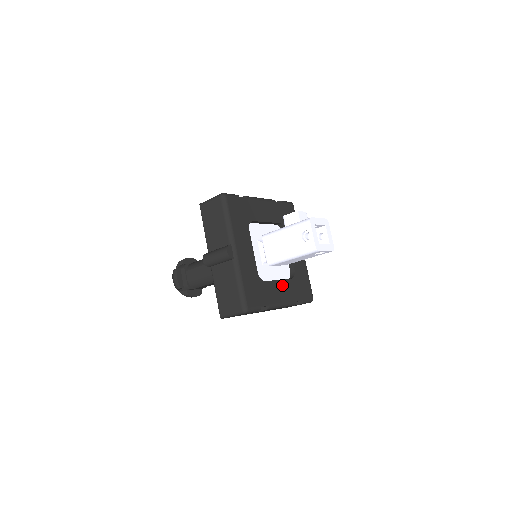
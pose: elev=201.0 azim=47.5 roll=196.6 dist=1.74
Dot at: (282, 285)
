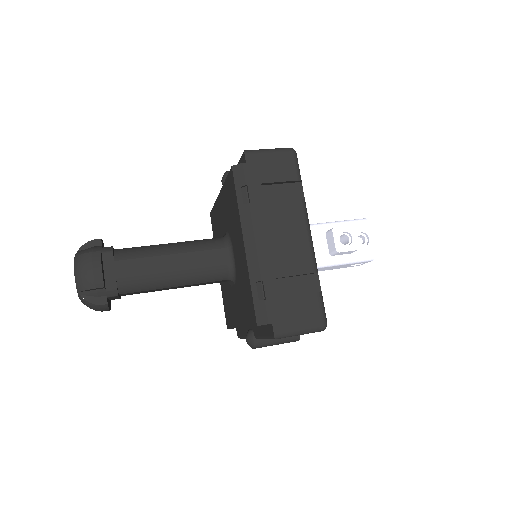
Dot at: occluded
